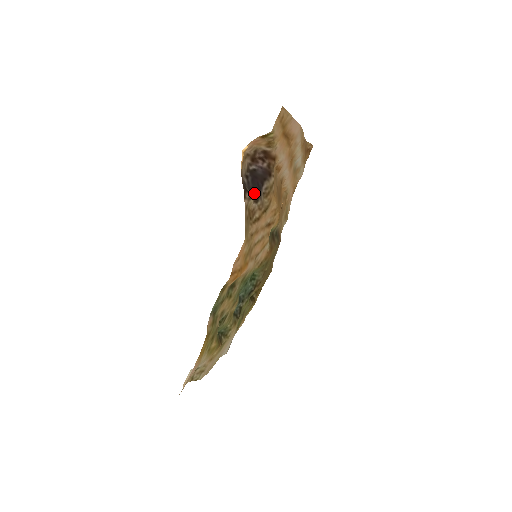
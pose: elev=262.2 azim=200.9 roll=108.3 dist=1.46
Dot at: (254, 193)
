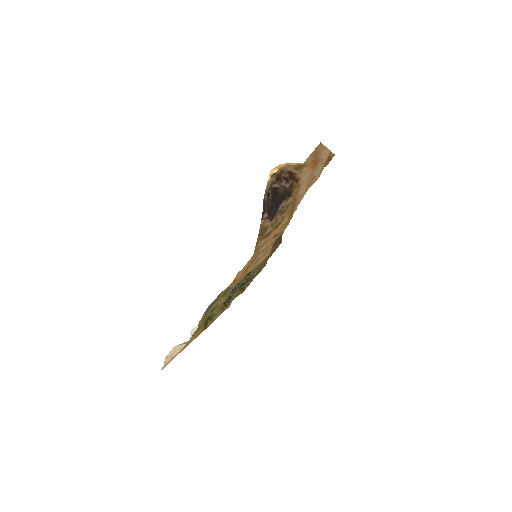
Dot at: (271, 212)
